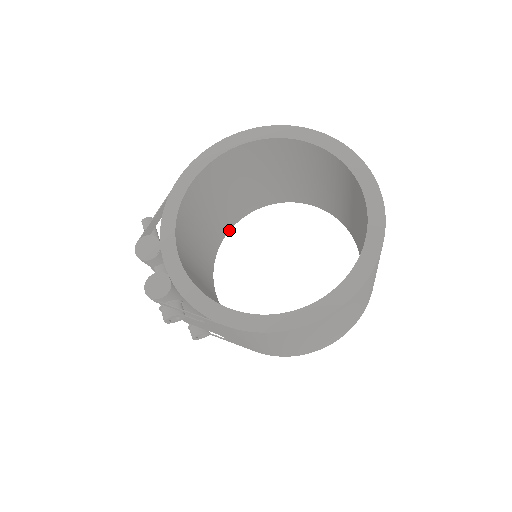
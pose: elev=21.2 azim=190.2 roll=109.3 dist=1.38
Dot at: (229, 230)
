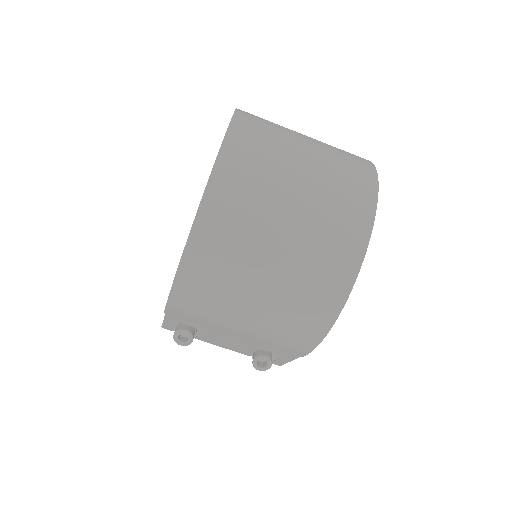
Dot at: occluded
